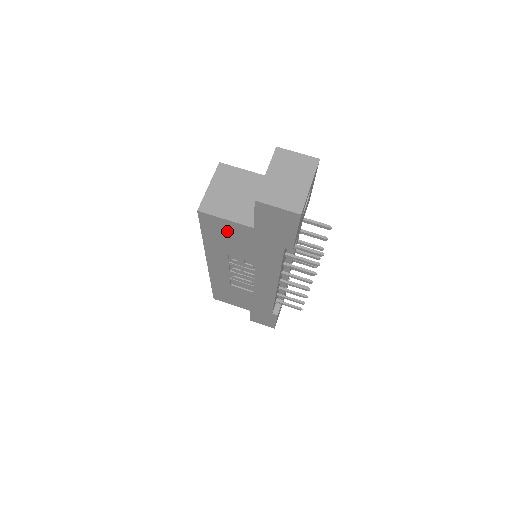
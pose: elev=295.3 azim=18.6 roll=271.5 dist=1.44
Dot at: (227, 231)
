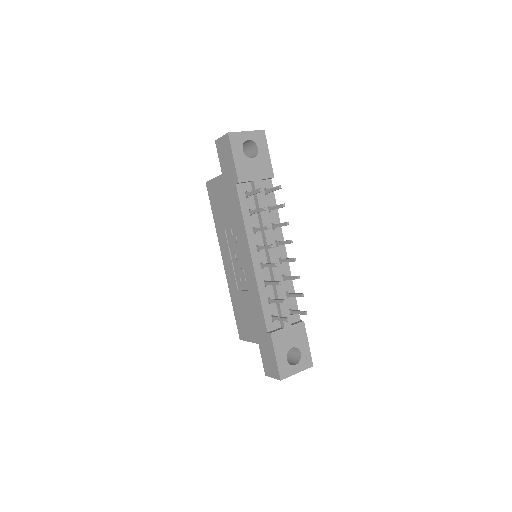
Dot at: (217, 194)
